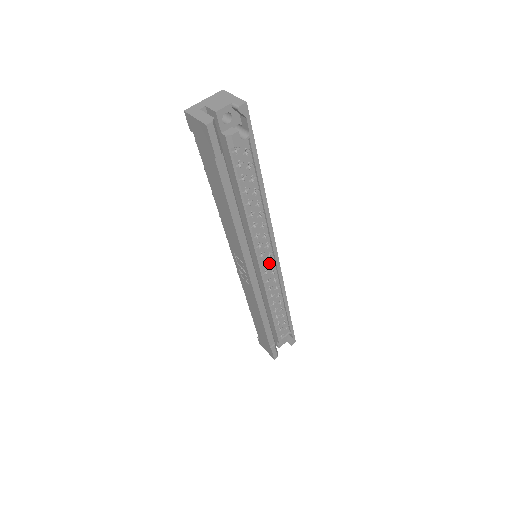
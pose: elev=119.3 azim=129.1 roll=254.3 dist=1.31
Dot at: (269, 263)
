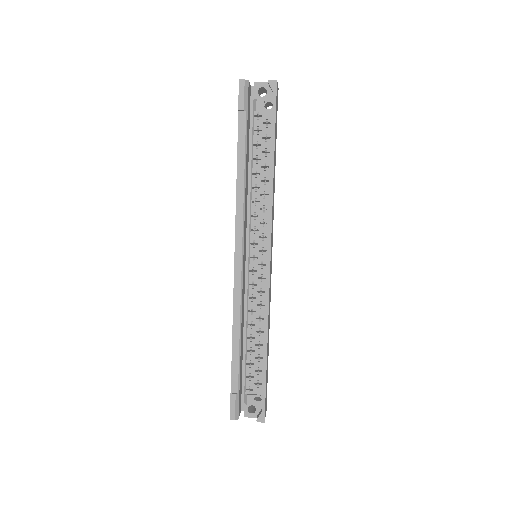
Dot at: (260, 262)
